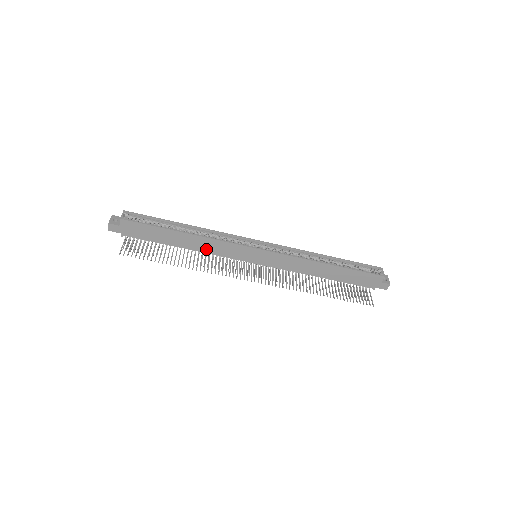
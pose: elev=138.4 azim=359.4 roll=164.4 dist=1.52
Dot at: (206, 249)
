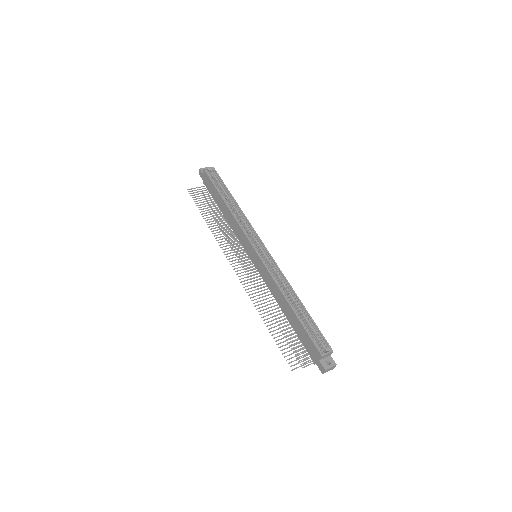
Dot at: (232, 225)
